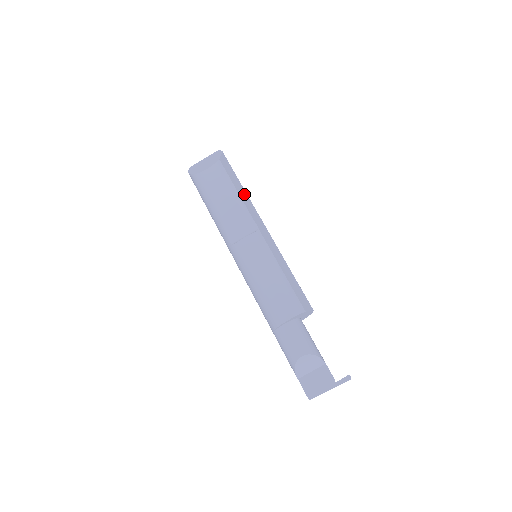
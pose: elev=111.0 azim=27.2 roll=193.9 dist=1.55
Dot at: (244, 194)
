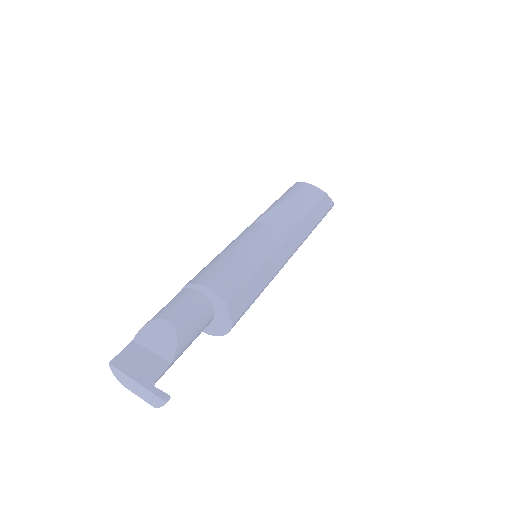
Dot at: (311, 224)
